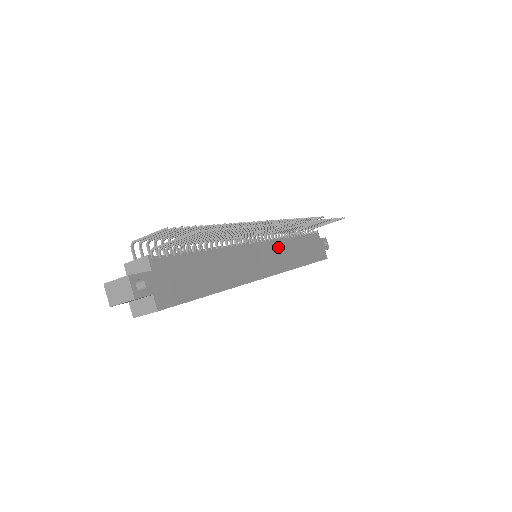
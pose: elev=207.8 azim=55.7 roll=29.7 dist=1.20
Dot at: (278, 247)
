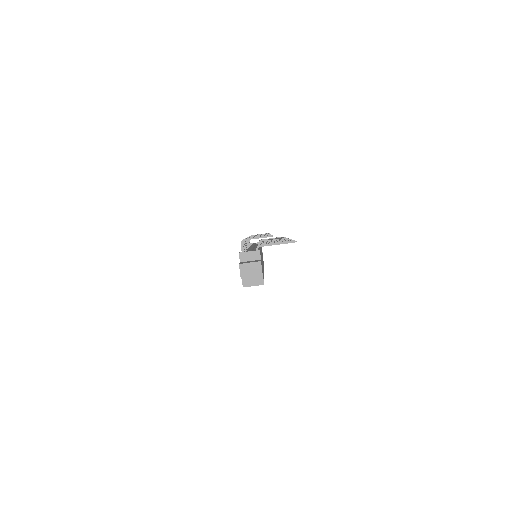
Dot at: occluded
